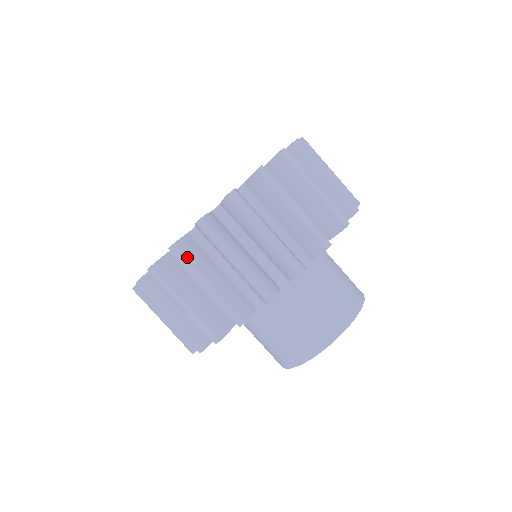
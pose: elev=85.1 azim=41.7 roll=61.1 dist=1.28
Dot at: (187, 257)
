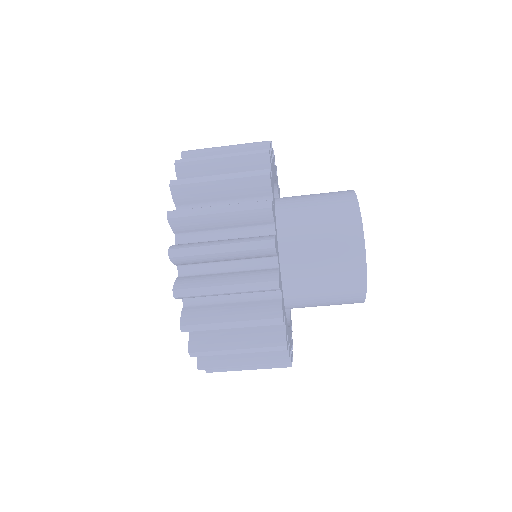
Dot at: occluded
